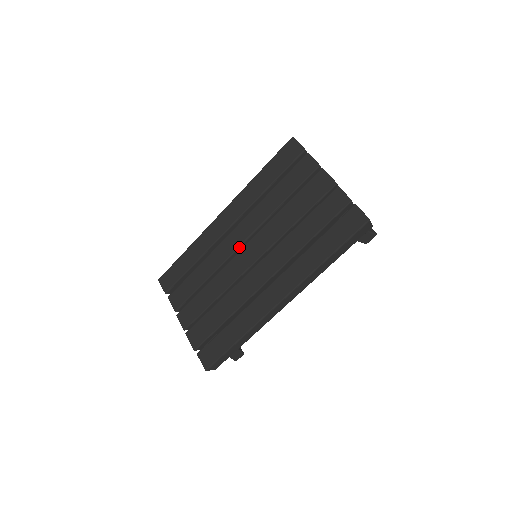
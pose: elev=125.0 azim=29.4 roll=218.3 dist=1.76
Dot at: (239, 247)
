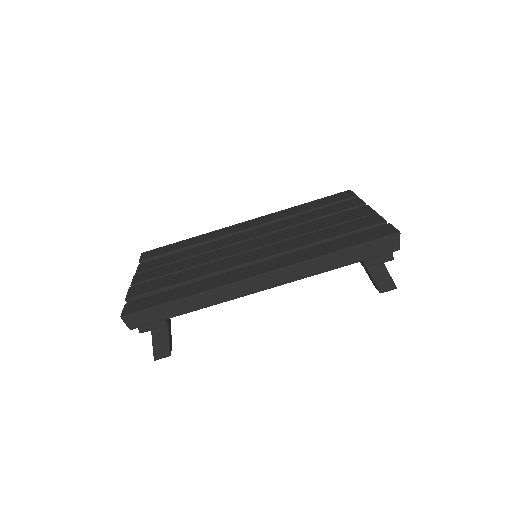
Dot at: (245, 240)
